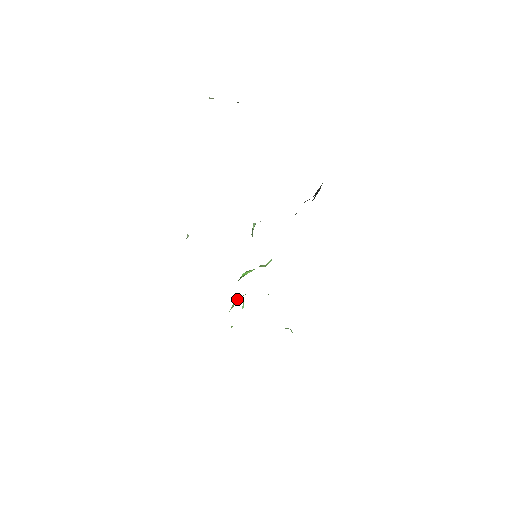
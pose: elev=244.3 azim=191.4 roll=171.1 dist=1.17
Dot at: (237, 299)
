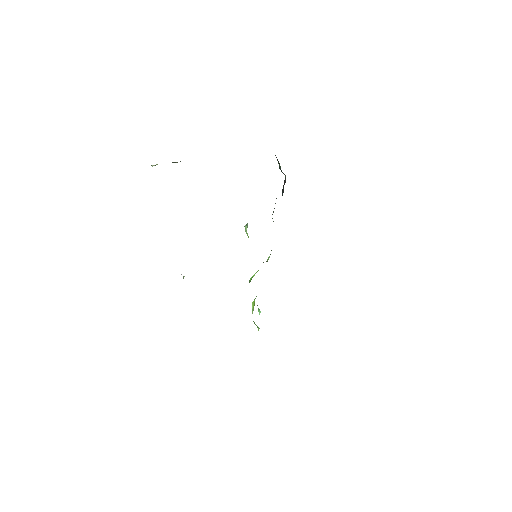
Dot at: (254, 302)
